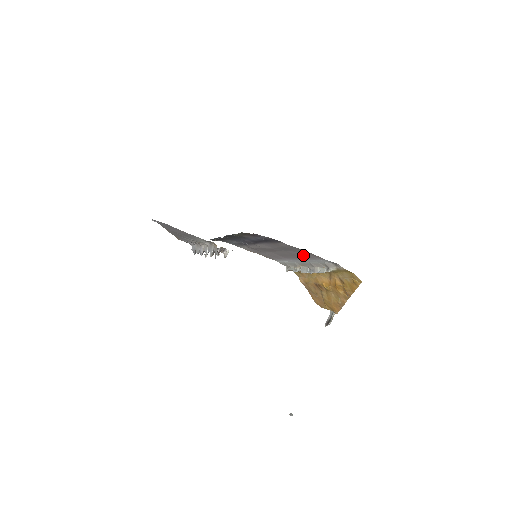
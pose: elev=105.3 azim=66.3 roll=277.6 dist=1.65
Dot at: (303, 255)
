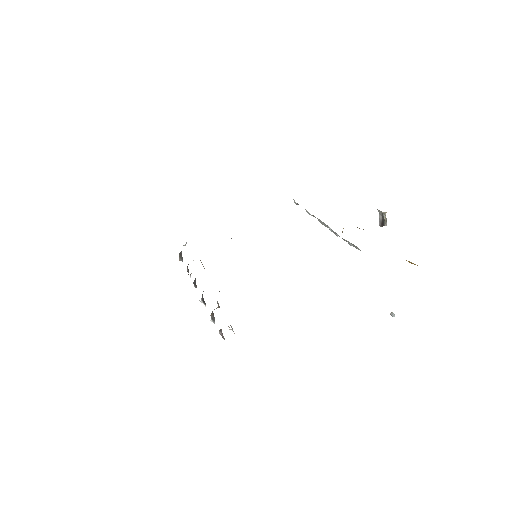
Dot at: occluded
